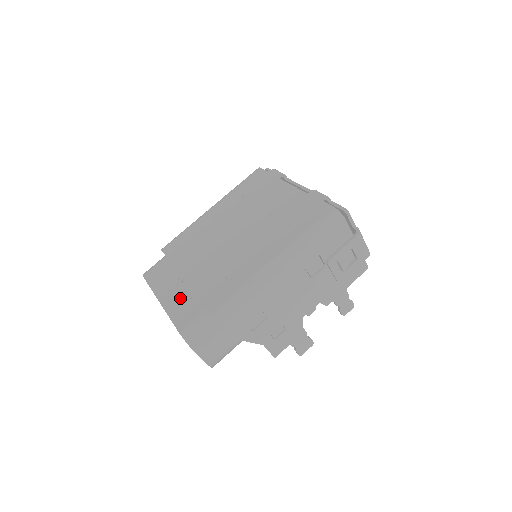
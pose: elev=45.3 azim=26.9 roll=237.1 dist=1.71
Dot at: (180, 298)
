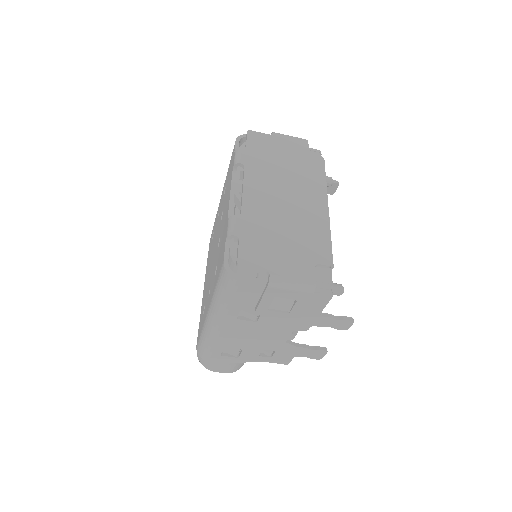
Dot at: occluded
